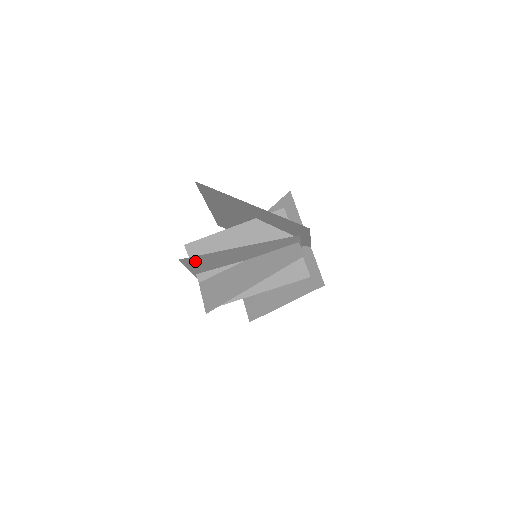
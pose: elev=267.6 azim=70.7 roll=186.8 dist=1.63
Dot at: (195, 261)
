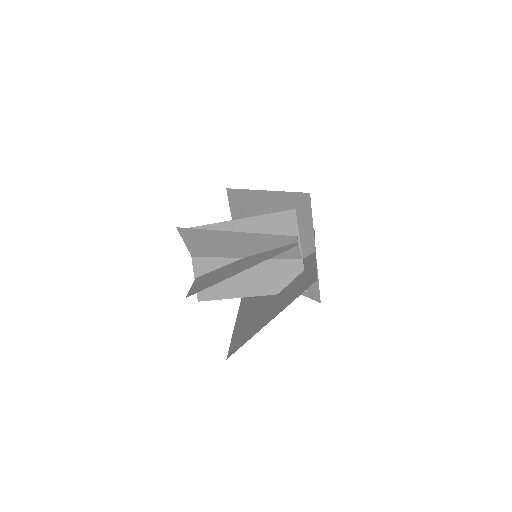
Dot at: occluded
